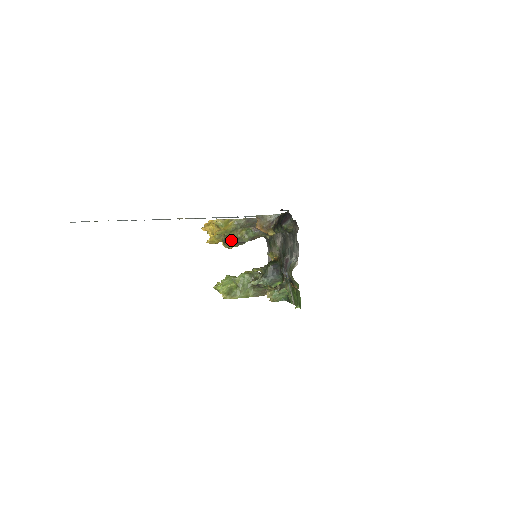
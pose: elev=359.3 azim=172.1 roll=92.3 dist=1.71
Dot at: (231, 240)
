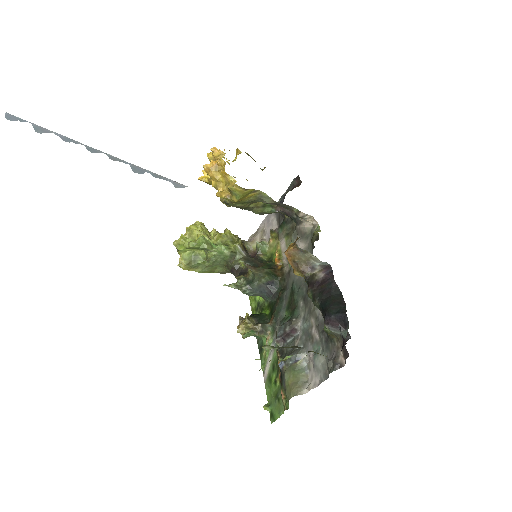
Dot at: (236, 206)
